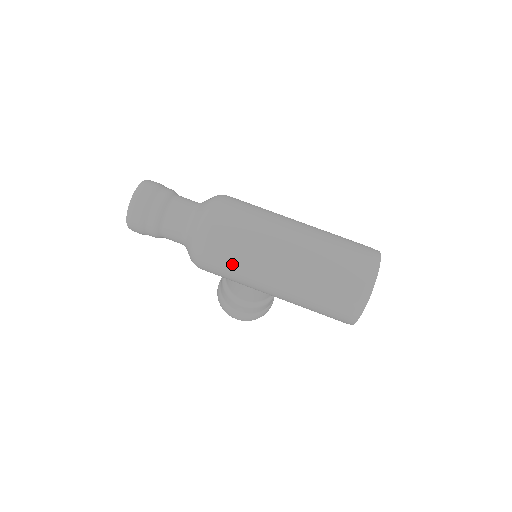
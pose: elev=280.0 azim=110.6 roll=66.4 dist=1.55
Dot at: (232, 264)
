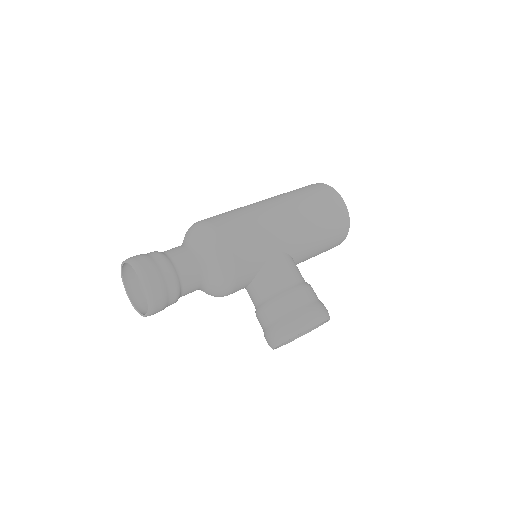
Dot at: (243, 220)
